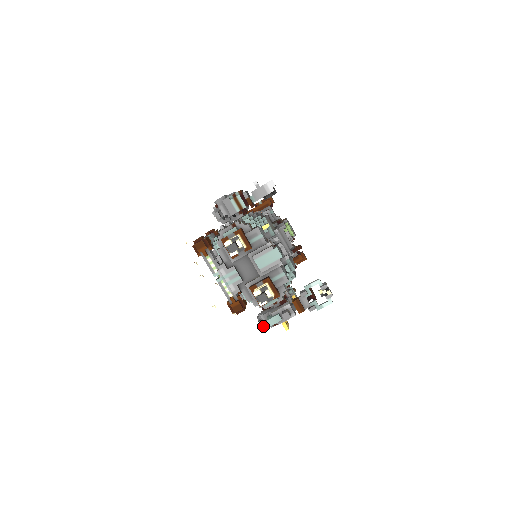
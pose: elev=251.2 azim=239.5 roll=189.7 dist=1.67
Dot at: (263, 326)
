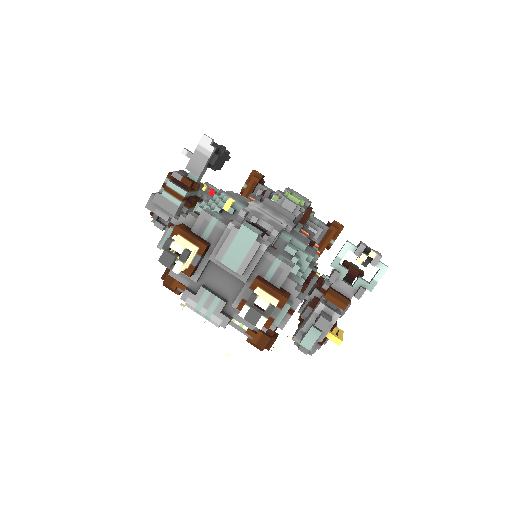
Dot at: (308, 352)
